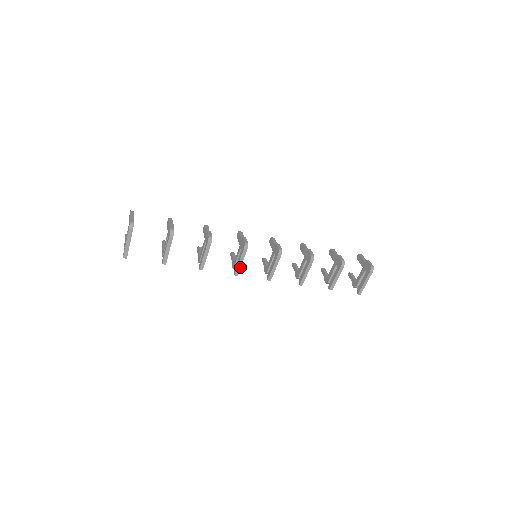
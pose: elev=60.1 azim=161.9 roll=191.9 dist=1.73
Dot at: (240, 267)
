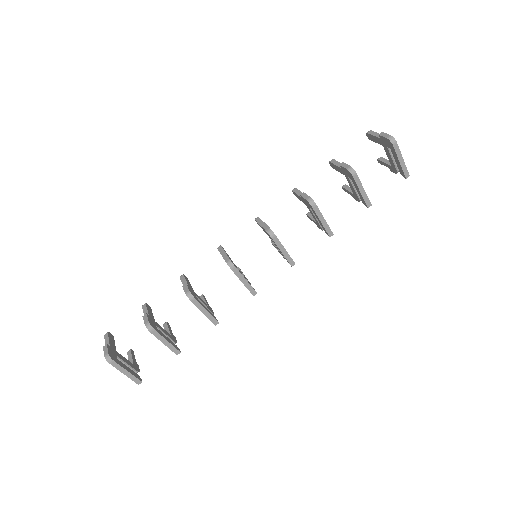
Dot at: (249, 285)
